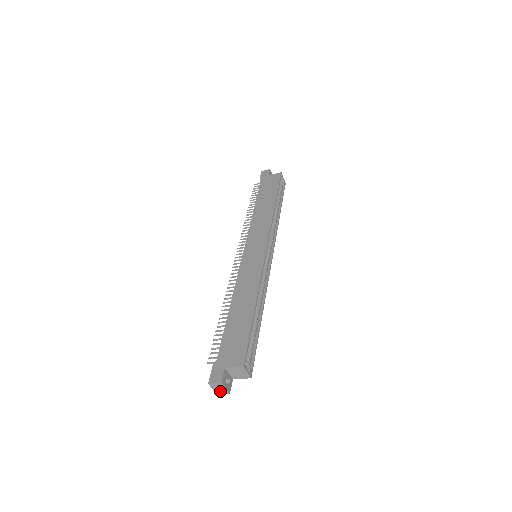
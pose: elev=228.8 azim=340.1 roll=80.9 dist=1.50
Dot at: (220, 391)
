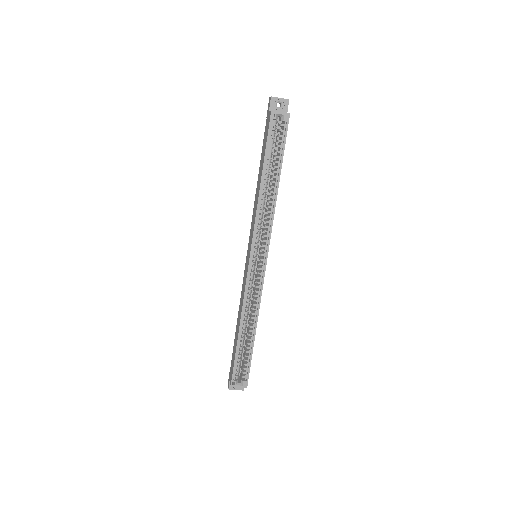
Dot at: occluded
